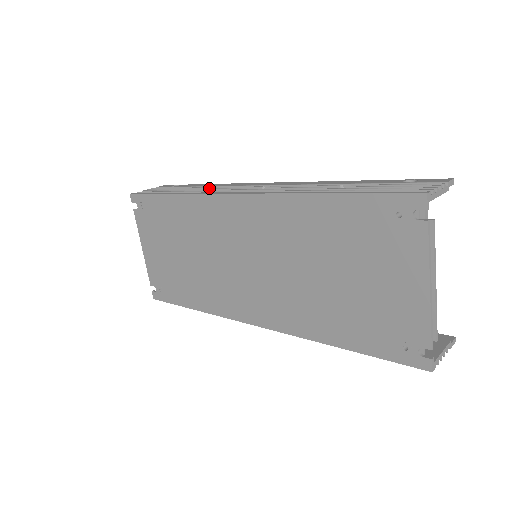
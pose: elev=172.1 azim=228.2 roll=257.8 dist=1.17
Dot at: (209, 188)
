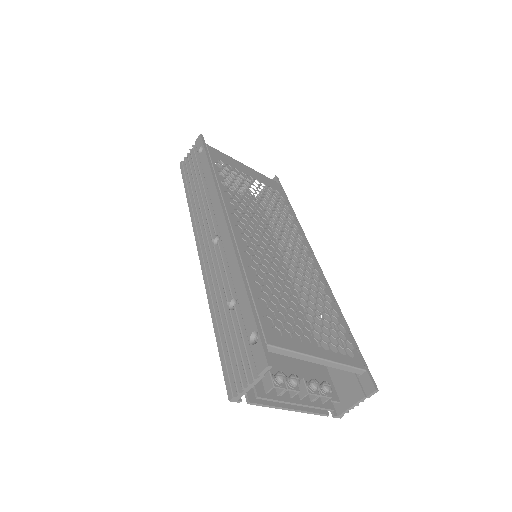
Dot at: (201, 200)
